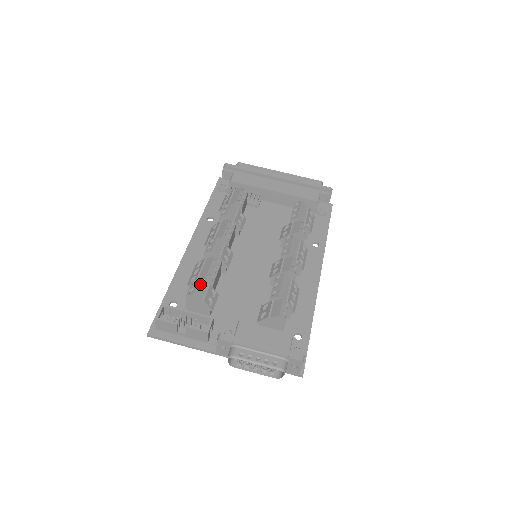
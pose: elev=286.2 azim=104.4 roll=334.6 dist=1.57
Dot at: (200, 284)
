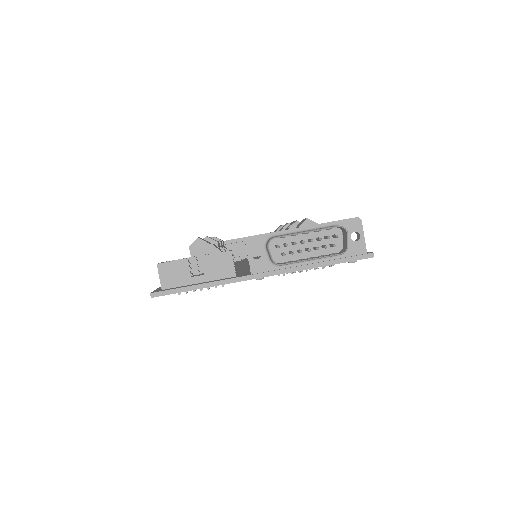
Dot at: occluded
